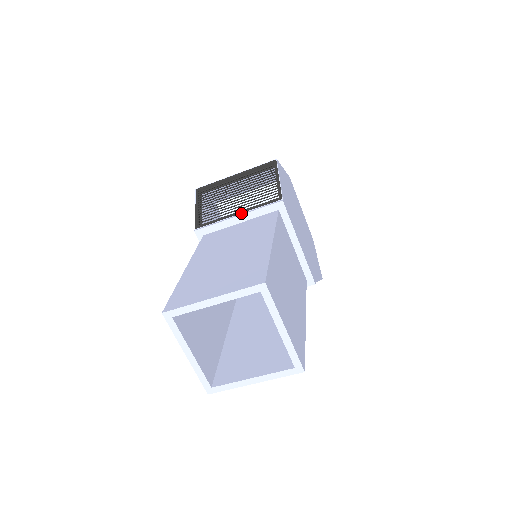
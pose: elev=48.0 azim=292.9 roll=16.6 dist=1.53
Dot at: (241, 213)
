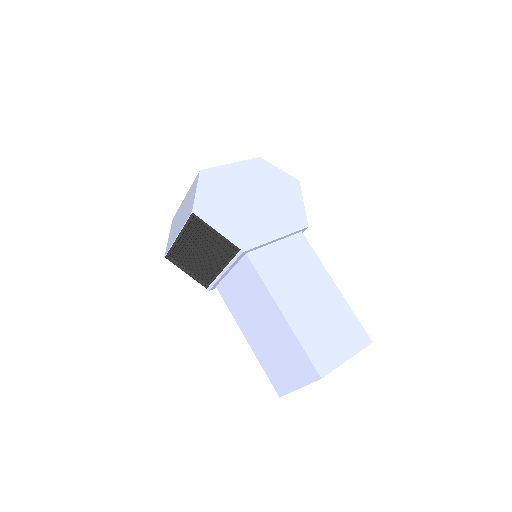
Dot at: (224, 269)
